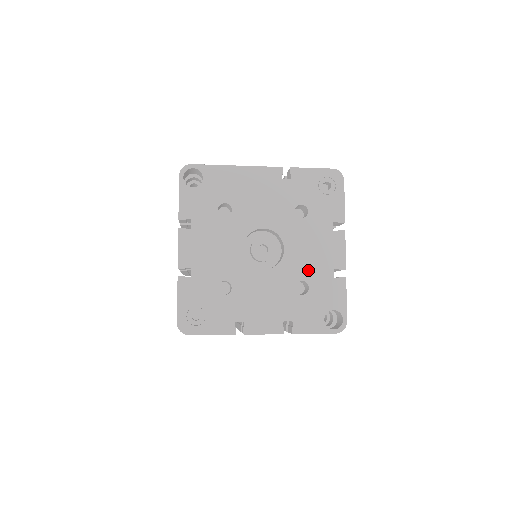
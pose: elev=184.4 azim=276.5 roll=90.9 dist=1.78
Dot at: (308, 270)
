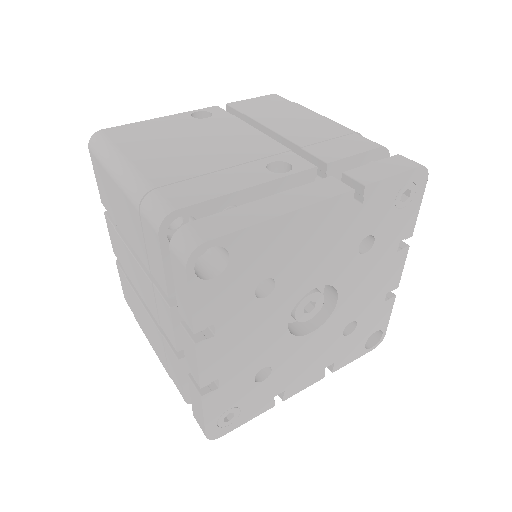
Dot at: (360, 308)
